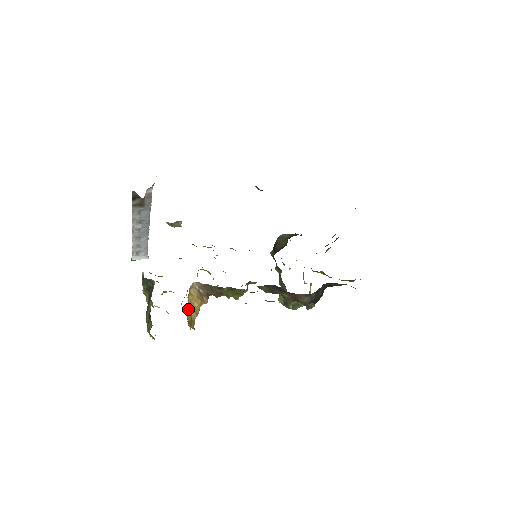
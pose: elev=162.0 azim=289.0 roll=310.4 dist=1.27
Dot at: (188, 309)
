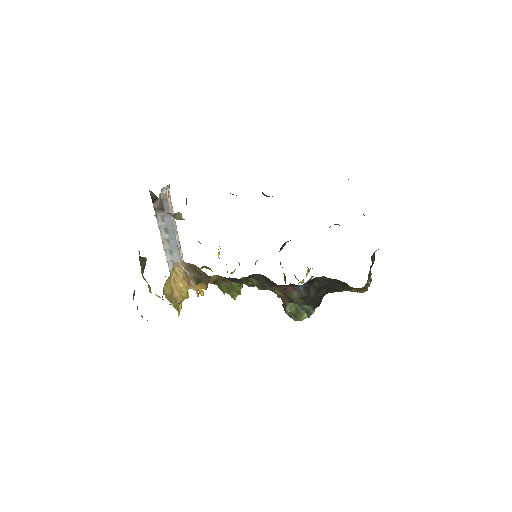
Dot at: (168, 283)
